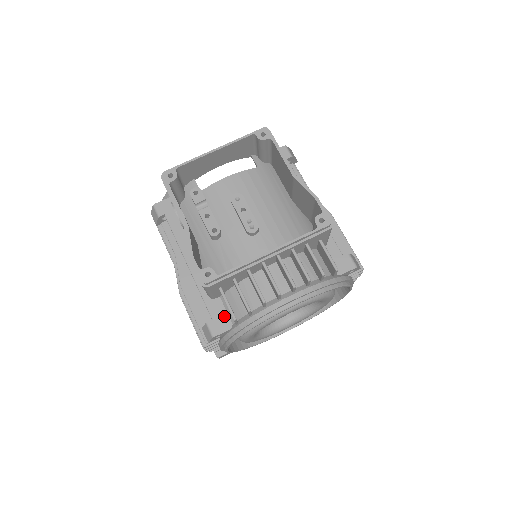
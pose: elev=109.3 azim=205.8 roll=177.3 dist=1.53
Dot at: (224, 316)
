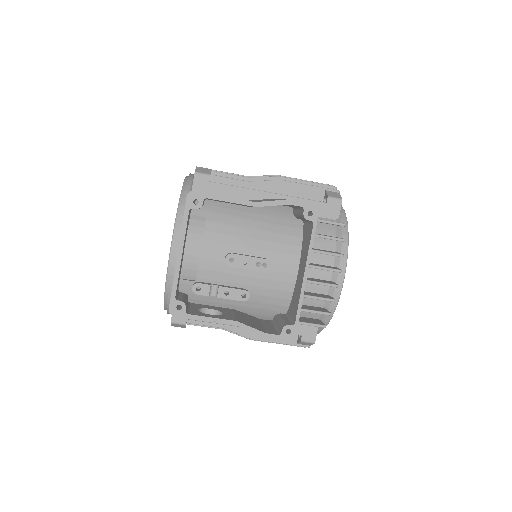
Dot at: (305, 325)
